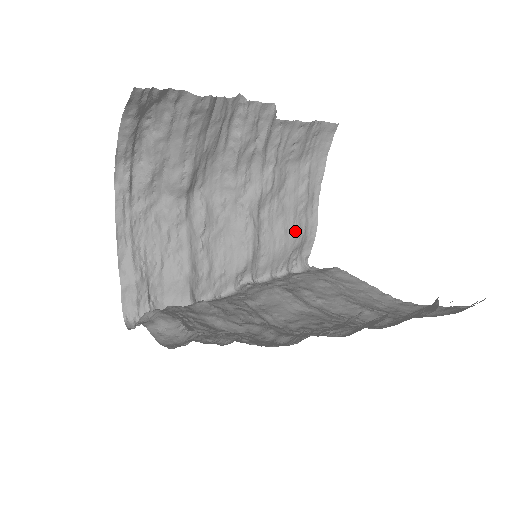
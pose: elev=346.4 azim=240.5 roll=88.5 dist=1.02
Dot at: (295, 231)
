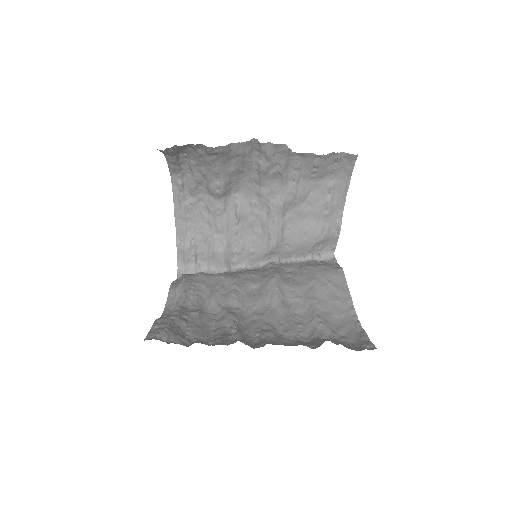
Dot at: (317, 231)
